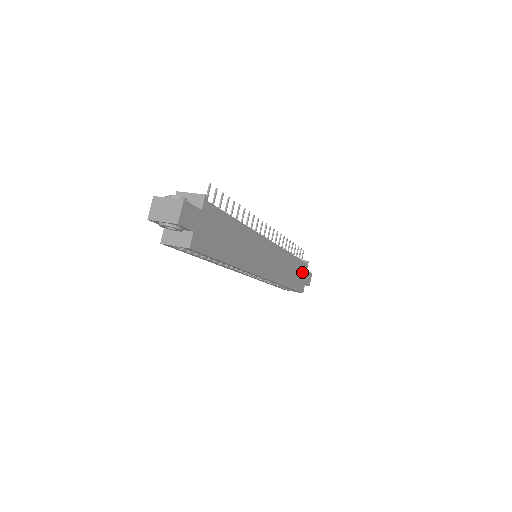
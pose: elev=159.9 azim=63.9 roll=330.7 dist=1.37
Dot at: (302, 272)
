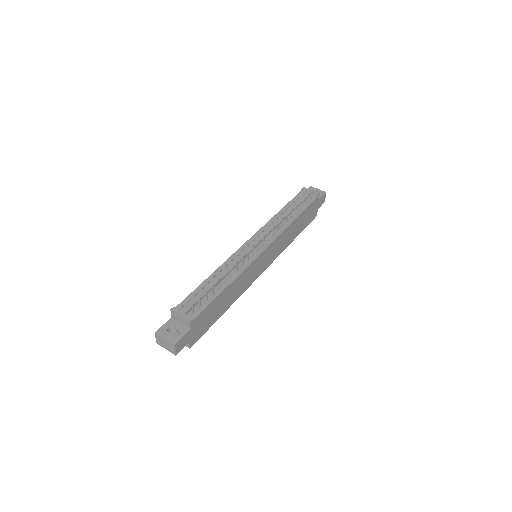
Dot at: (312, 209)
